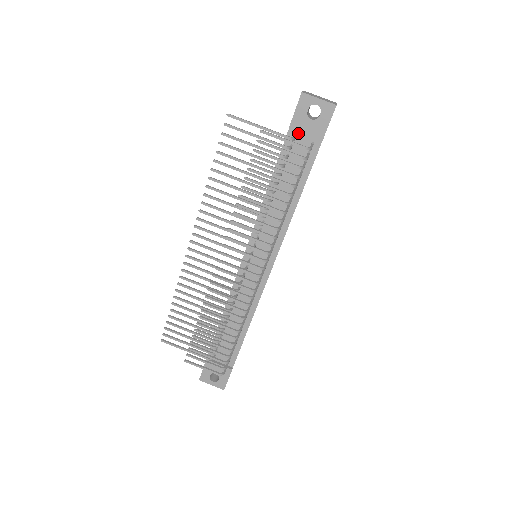
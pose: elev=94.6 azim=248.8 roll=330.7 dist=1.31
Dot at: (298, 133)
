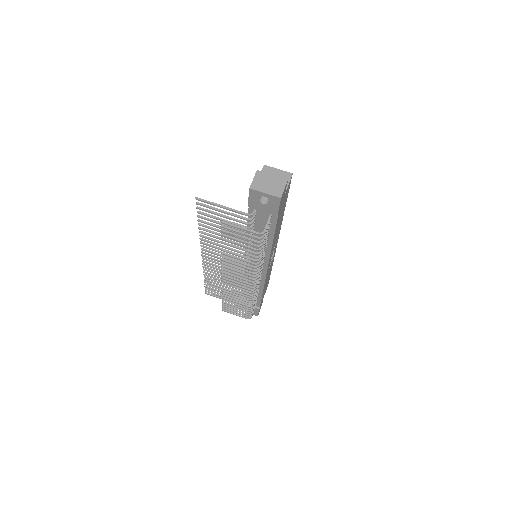
Dot at: (257, 207)
